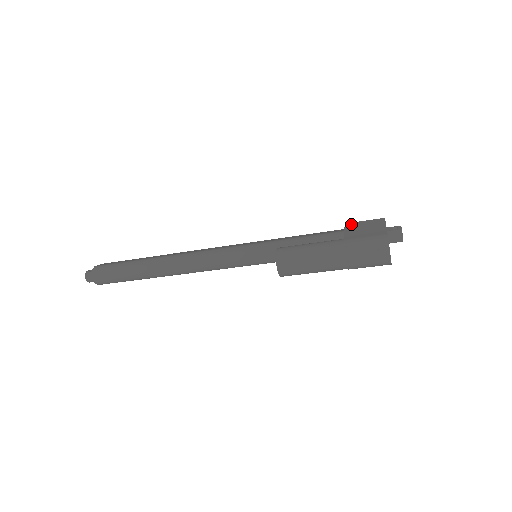
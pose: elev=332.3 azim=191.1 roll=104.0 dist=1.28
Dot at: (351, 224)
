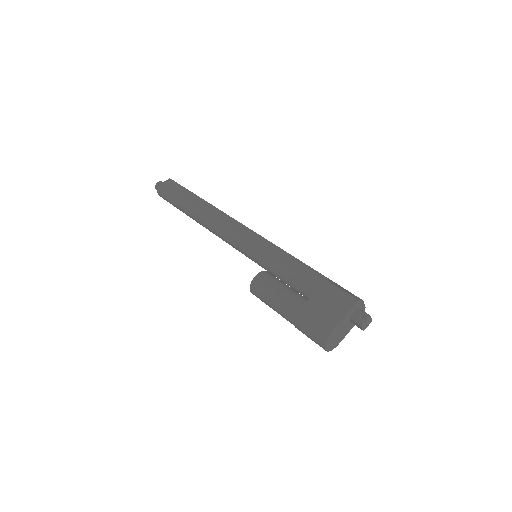
Dot at: (328, 286)
